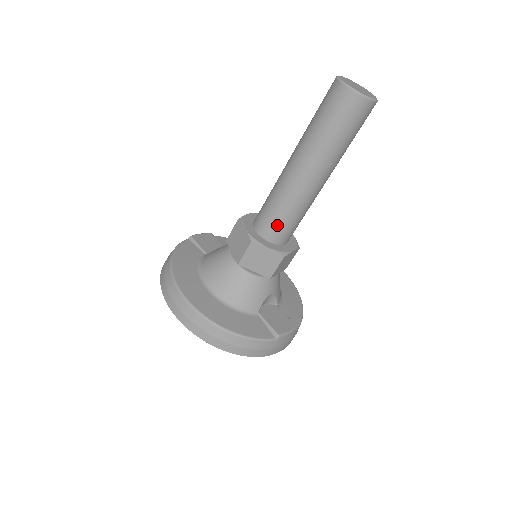
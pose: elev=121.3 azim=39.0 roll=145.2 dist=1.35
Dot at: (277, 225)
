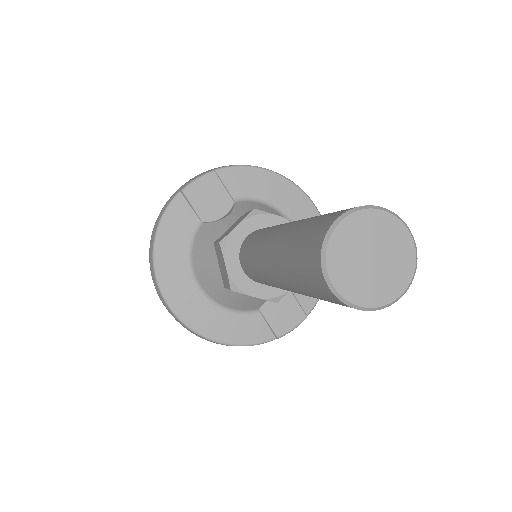
Dot at: occluded
